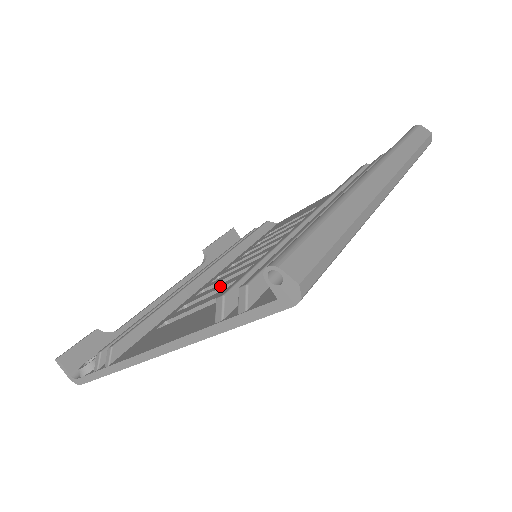
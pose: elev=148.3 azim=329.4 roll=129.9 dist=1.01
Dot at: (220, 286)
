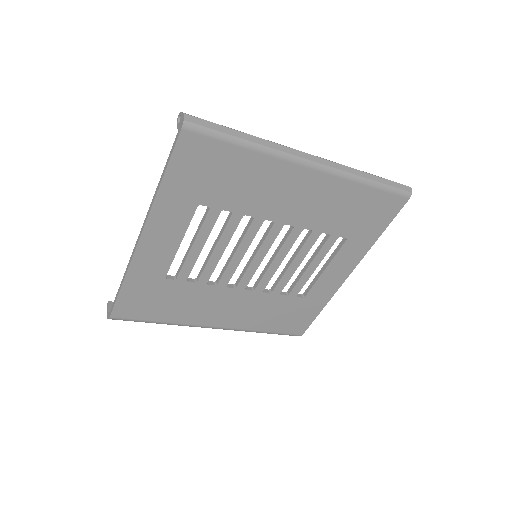
Dot at: occluded
